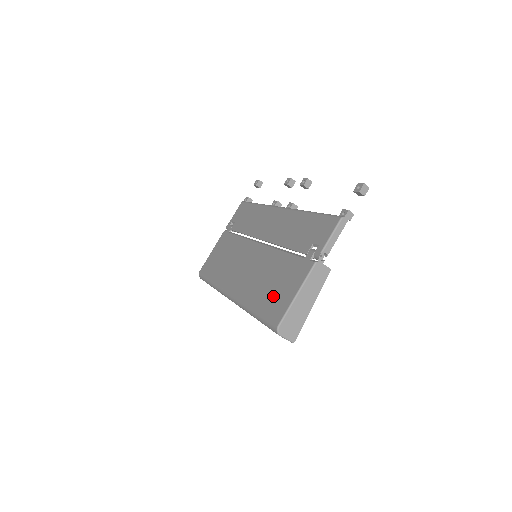
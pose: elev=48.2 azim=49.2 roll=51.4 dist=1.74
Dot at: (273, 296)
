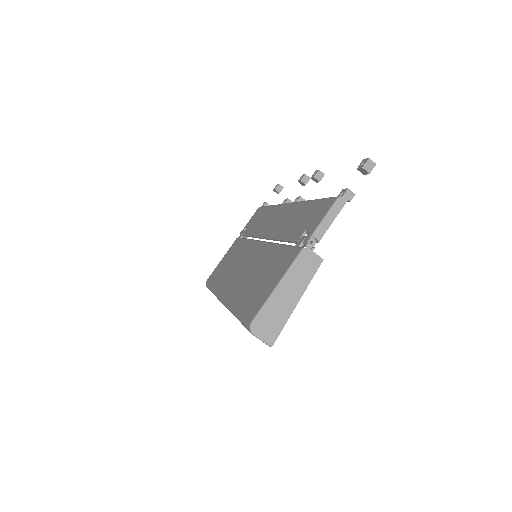
Dot at: (256, 291)
